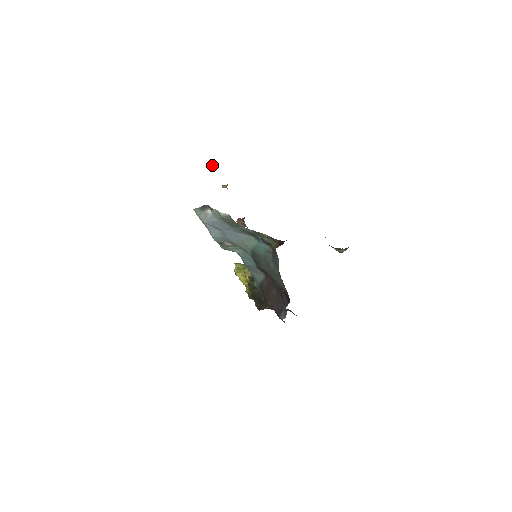
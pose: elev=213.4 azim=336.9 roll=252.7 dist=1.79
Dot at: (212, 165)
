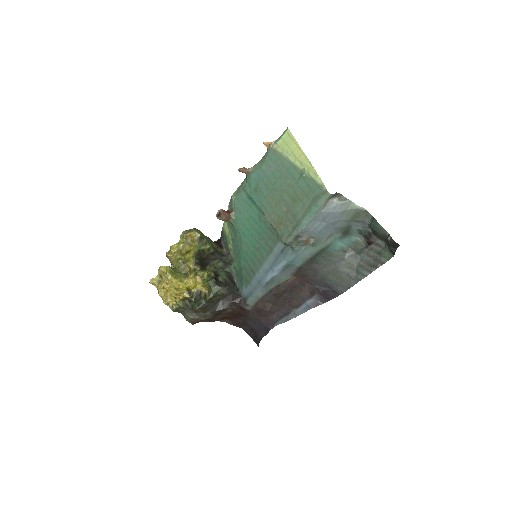
Dot at: (268, 143)
